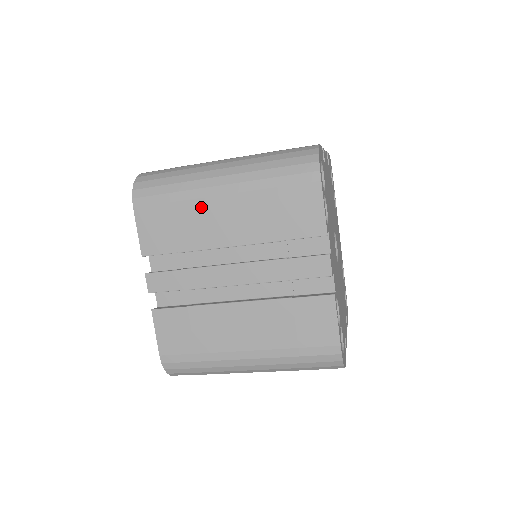
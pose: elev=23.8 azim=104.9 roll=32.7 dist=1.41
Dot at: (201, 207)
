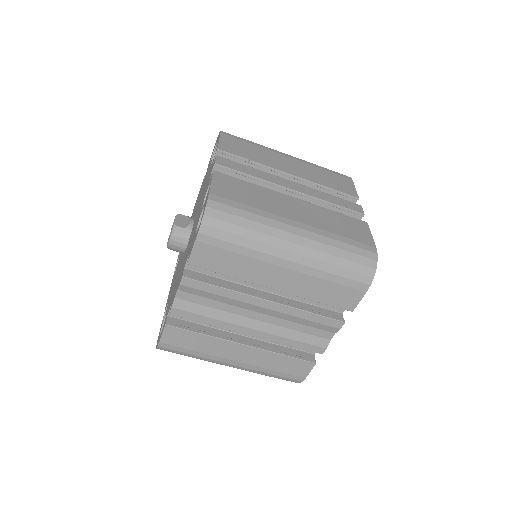
Dot at: (273, 154)
